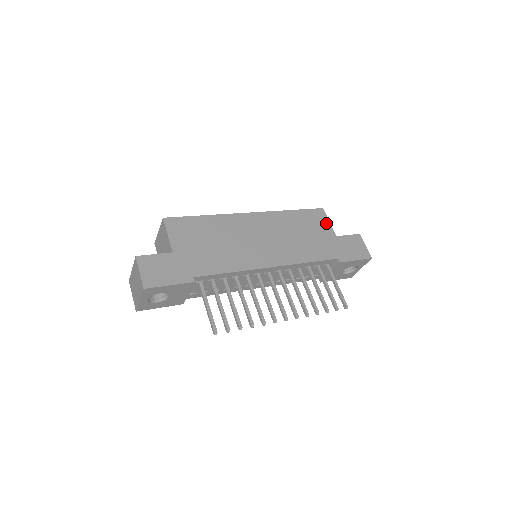
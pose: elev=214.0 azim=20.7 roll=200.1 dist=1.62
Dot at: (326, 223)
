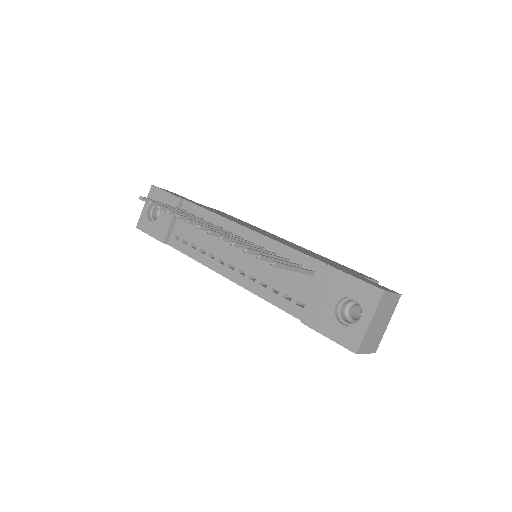
Dot at: occluded
